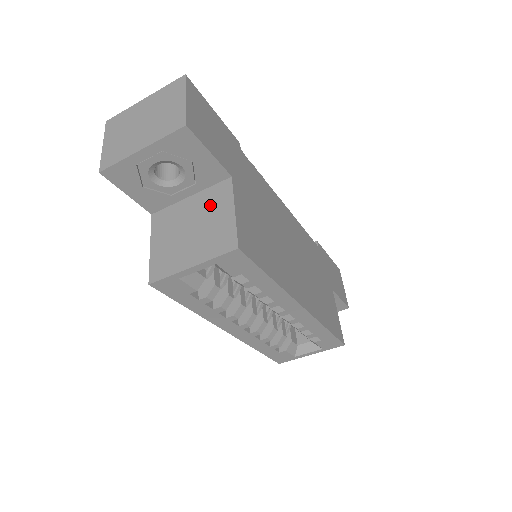
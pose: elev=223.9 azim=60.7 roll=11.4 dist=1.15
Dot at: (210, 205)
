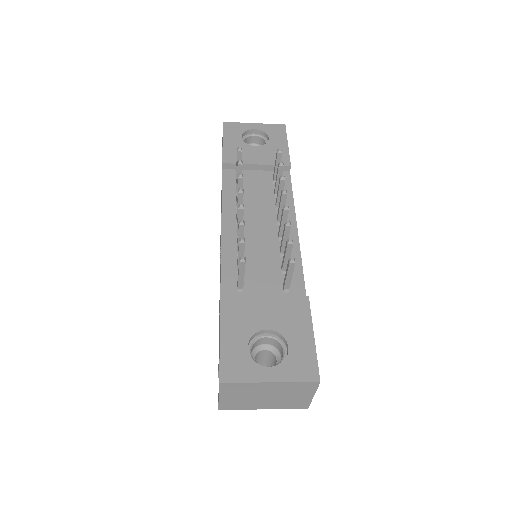
Dot at: occluded
